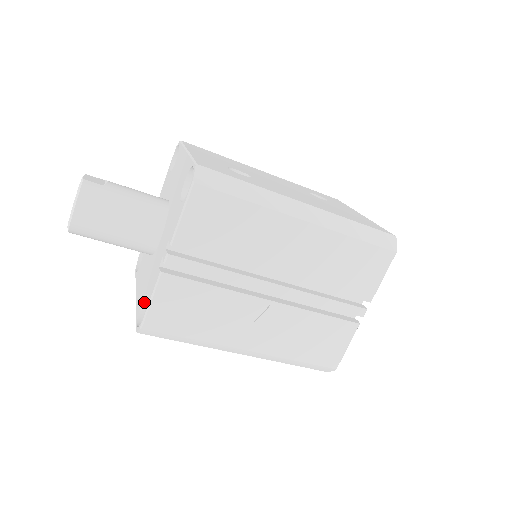
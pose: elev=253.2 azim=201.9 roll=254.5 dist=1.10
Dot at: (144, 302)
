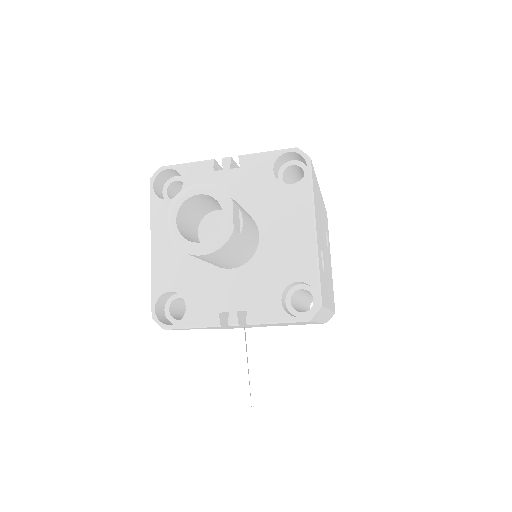
Dot at: (171, 291)
